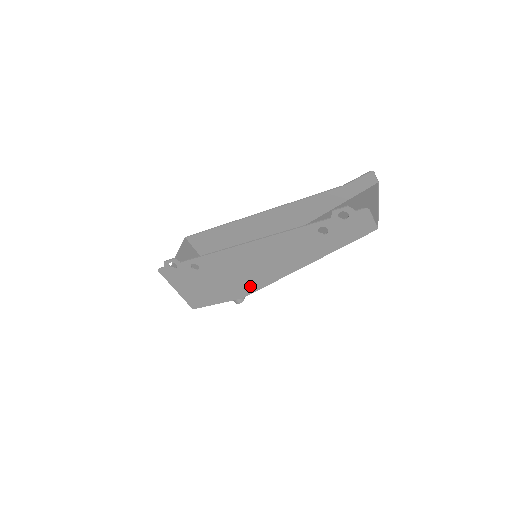
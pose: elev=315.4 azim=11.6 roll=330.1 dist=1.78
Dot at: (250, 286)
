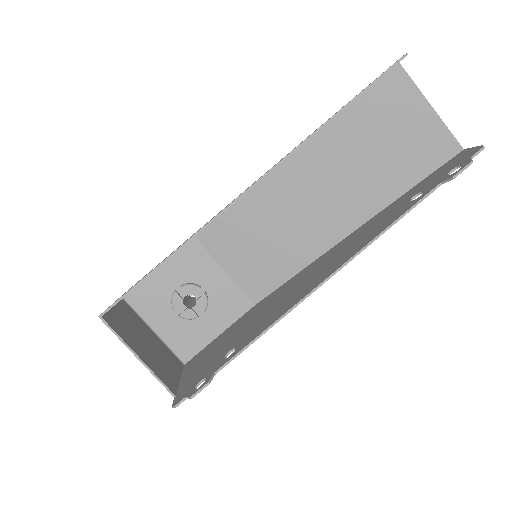
Dot at: occluded
